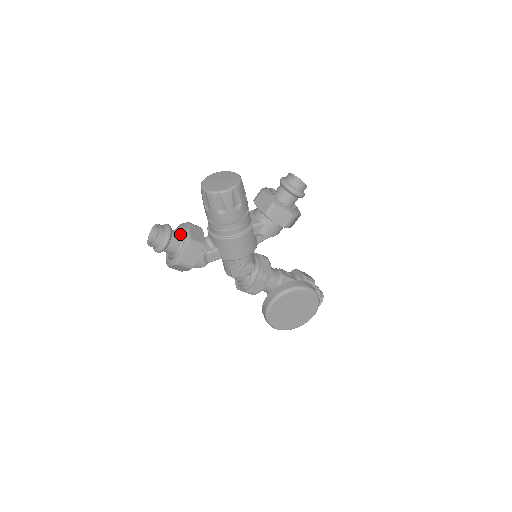
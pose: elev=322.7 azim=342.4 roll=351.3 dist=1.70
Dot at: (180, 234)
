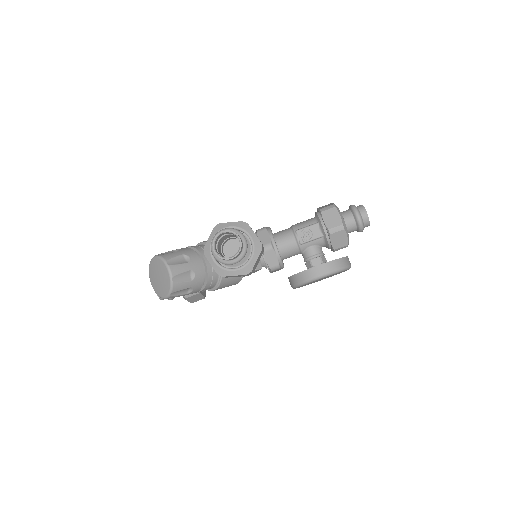
Dot at: occluded
